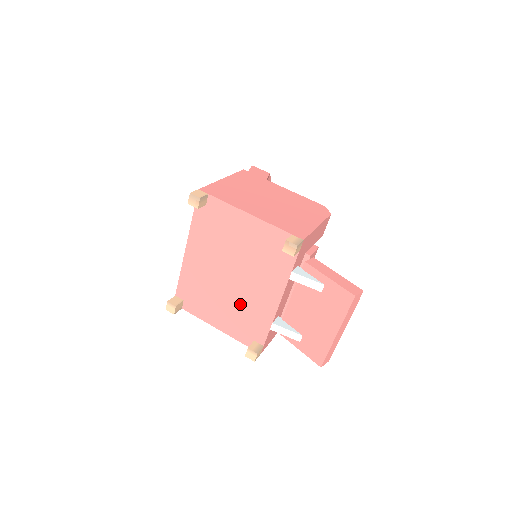
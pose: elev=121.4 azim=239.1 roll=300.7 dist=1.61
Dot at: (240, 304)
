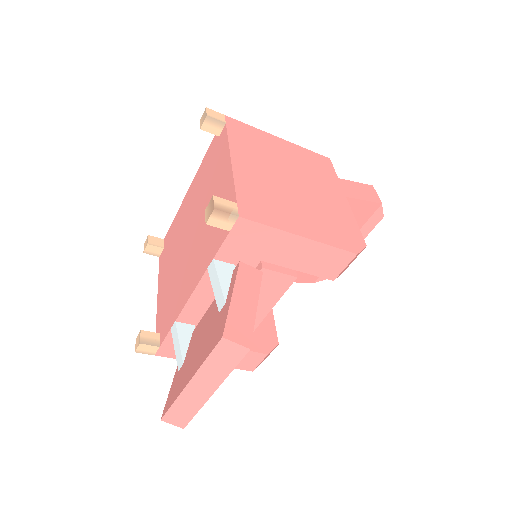
Dot at: (176, 278)
